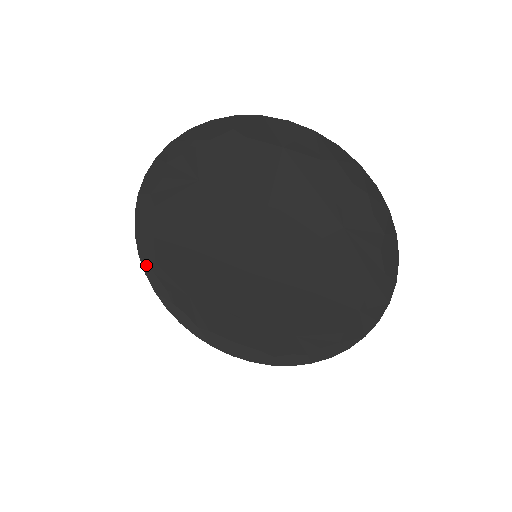
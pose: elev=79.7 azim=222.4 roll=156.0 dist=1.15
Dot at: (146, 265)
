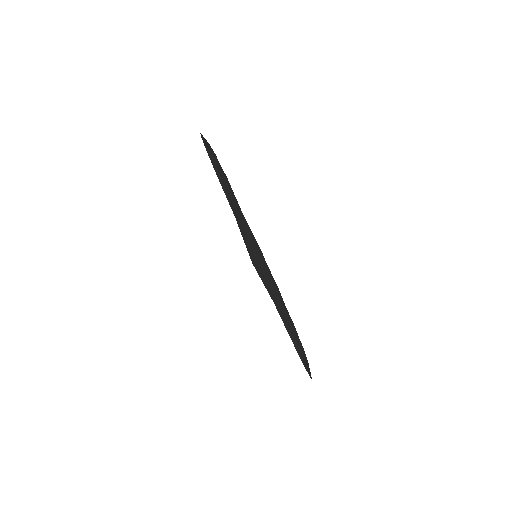
Dot at: (224, 190)
